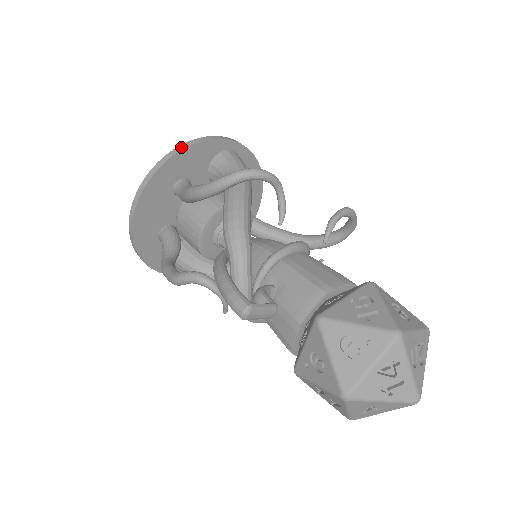
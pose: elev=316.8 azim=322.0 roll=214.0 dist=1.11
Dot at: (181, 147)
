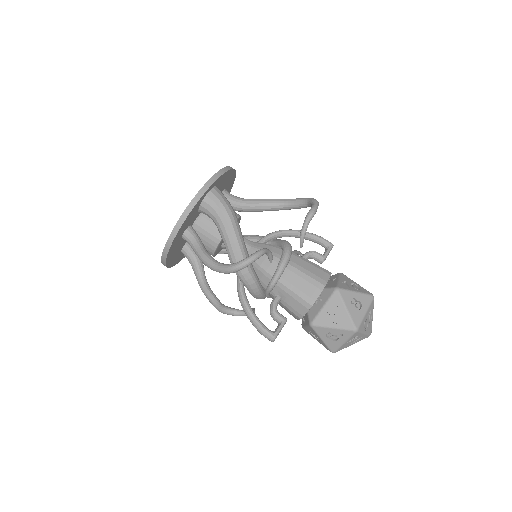
Dot at: (178, 225)
